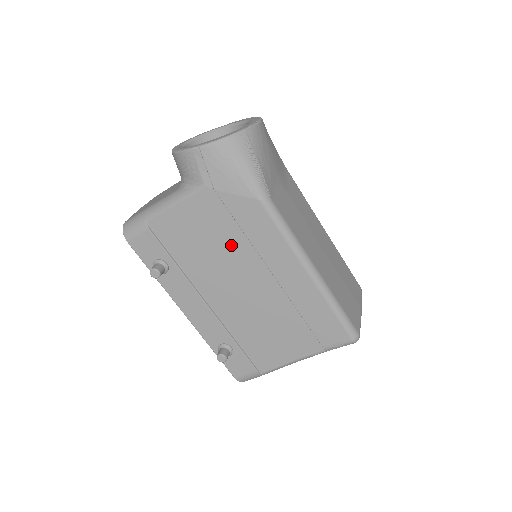
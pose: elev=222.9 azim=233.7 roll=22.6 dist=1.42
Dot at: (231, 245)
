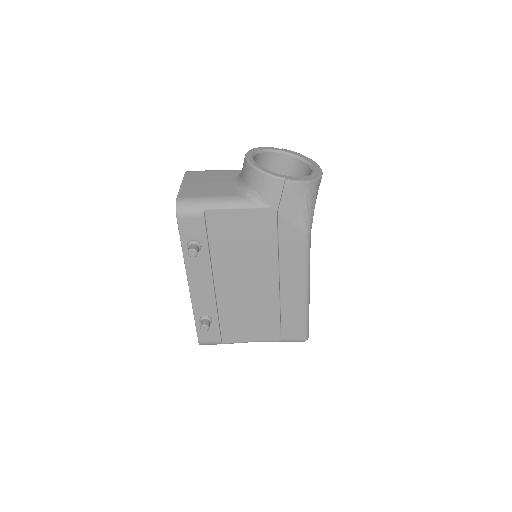
Dot at: (262, 253)
